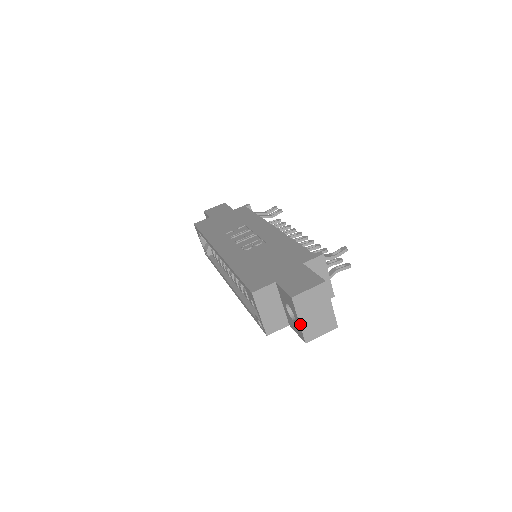
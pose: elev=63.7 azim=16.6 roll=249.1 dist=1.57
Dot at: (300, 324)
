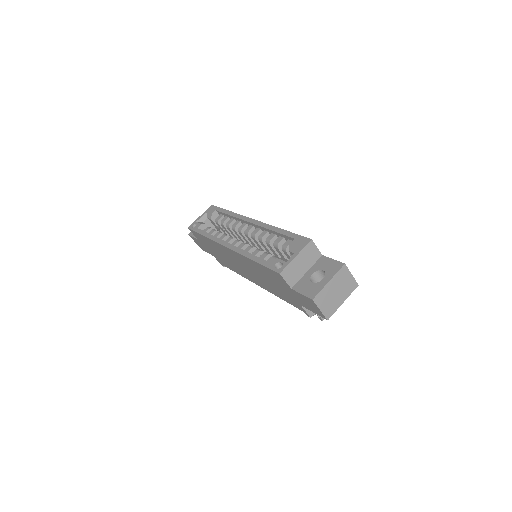
Dot at: (327, 284)
